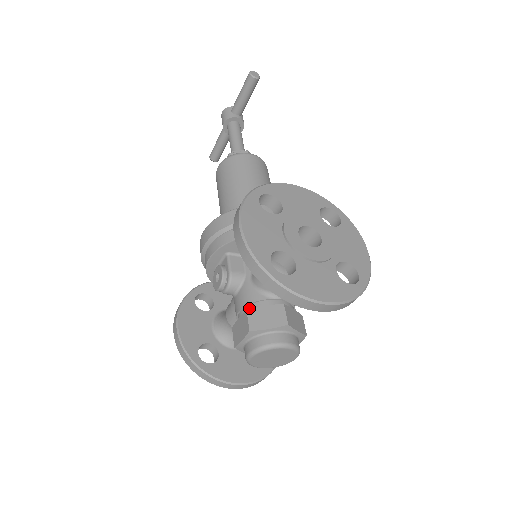
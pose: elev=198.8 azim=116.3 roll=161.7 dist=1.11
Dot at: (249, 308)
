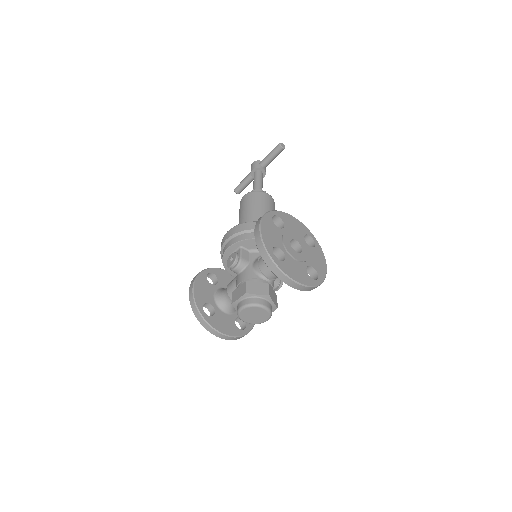
Dot at: (247, 281)
